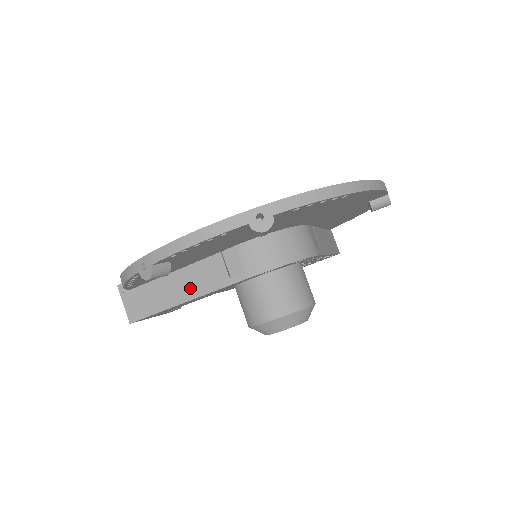
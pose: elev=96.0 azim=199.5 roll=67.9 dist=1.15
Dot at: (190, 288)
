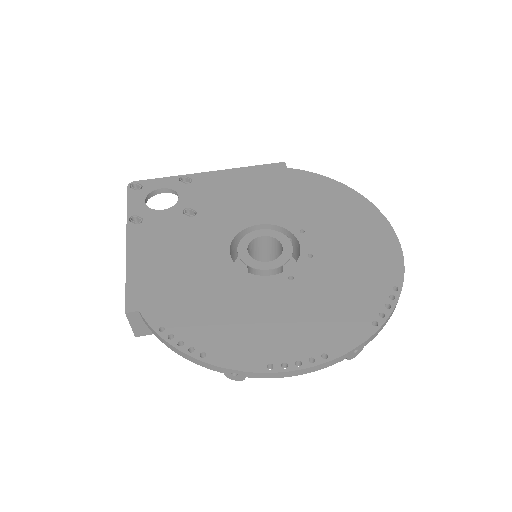
Dot at: occluded
